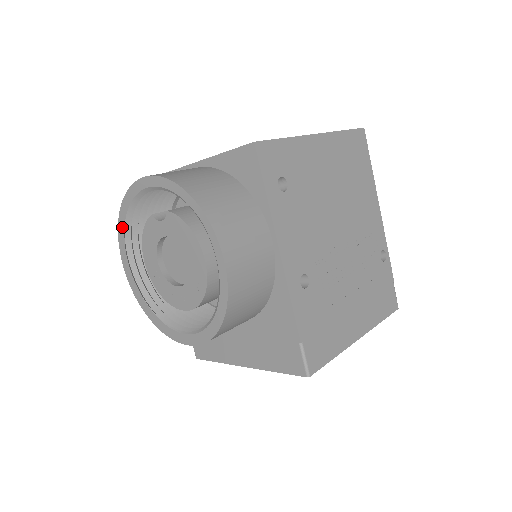
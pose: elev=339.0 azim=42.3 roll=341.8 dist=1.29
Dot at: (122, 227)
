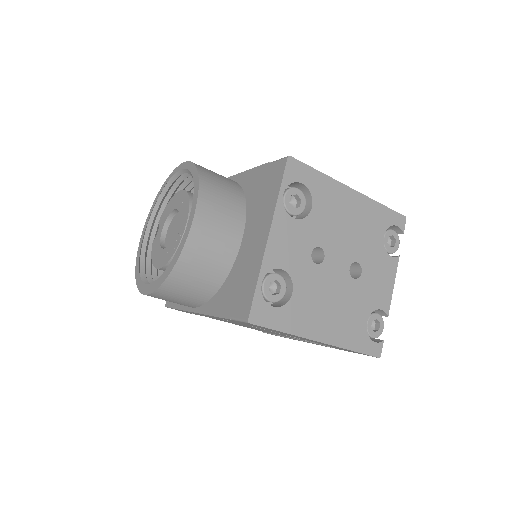
Dot at: (138, 277)
